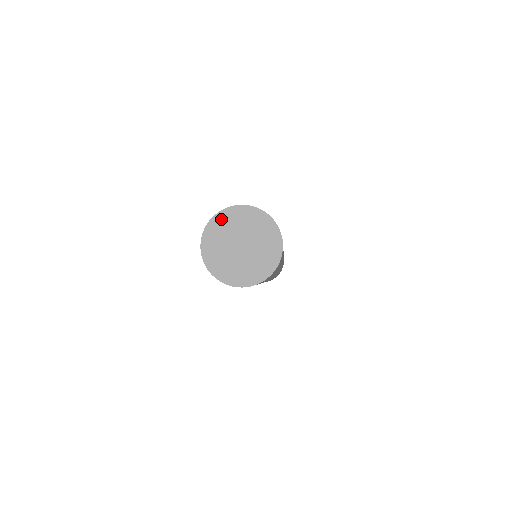
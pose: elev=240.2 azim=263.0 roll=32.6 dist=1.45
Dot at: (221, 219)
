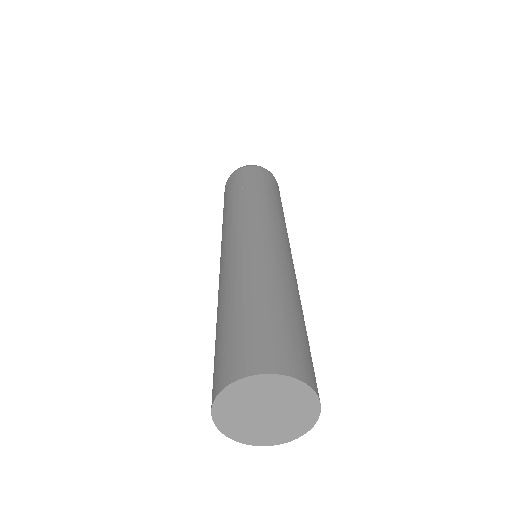
Dot at: (265, 381)
